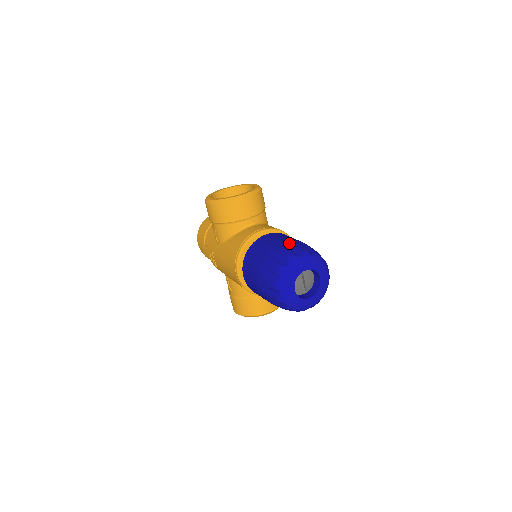
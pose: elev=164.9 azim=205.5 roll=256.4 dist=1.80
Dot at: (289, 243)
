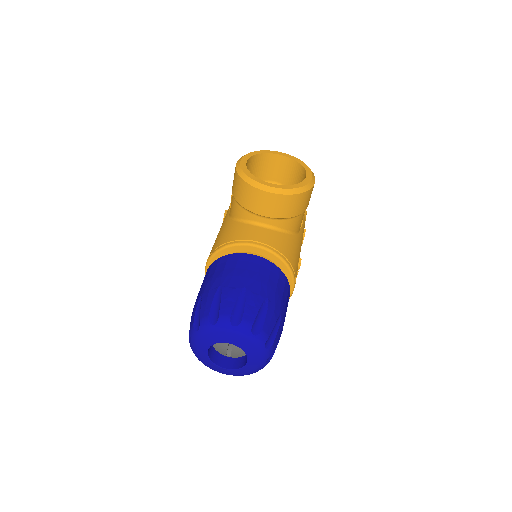
Dot at: (248, 295)
